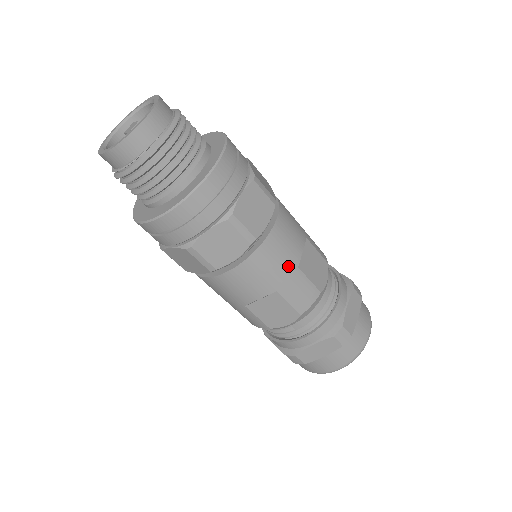
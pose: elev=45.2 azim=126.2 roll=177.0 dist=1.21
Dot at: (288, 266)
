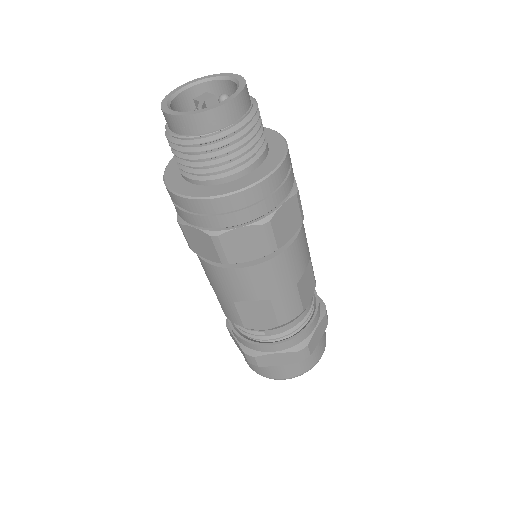
Dot at: (290, 281)
